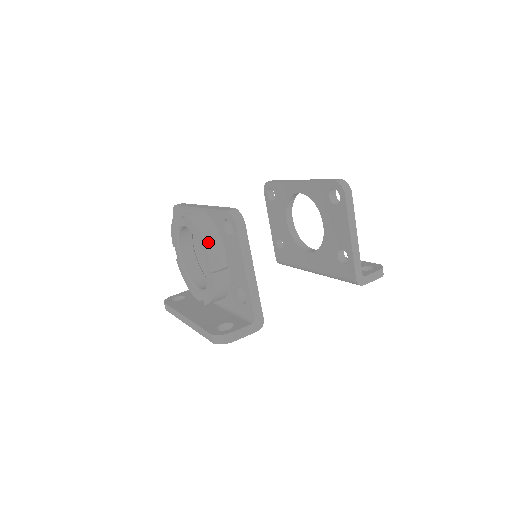
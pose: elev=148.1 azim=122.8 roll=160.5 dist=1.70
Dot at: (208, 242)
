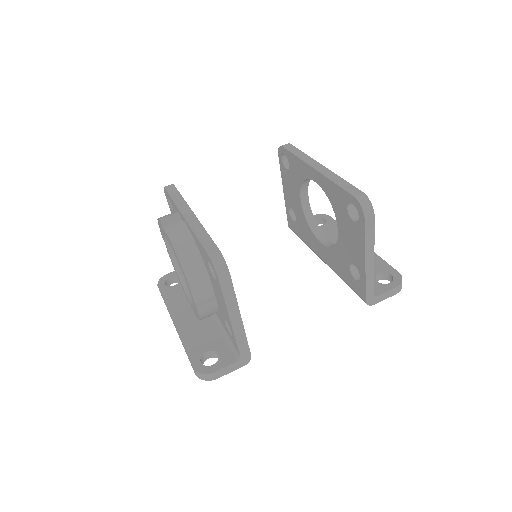
Dot at: (190, 276)
